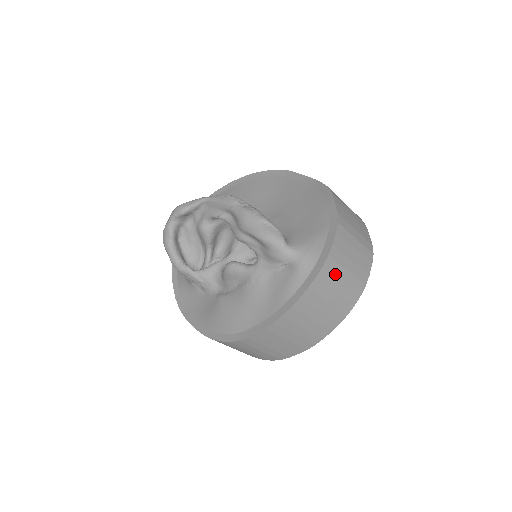
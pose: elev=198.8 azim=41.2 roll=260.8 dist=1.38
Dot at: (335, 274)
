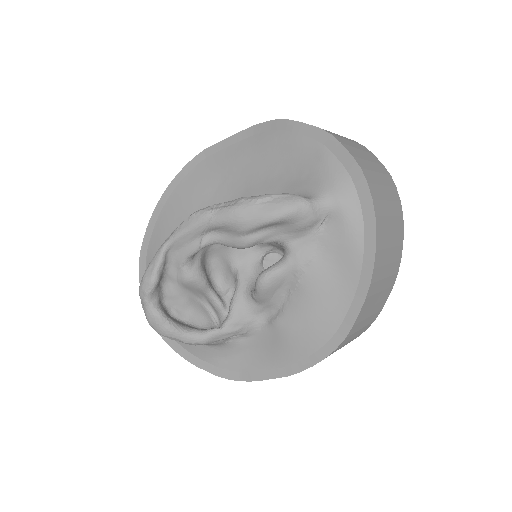
Dot at: (376, 183)
